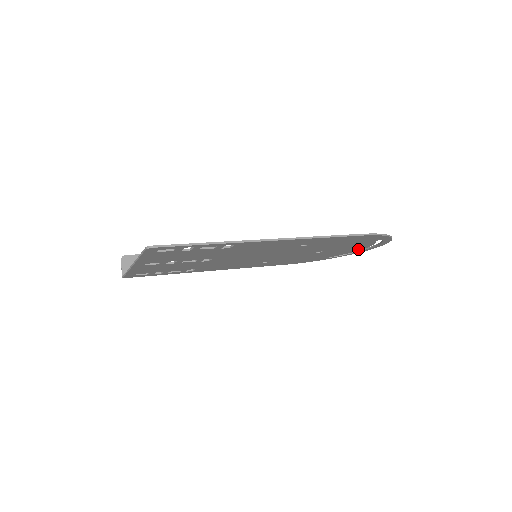
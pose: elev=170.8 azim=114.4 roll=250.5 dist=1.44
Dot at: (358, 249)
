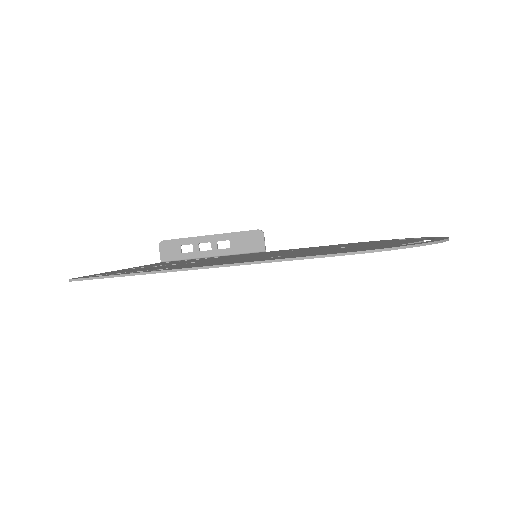
Dot at: occluded
